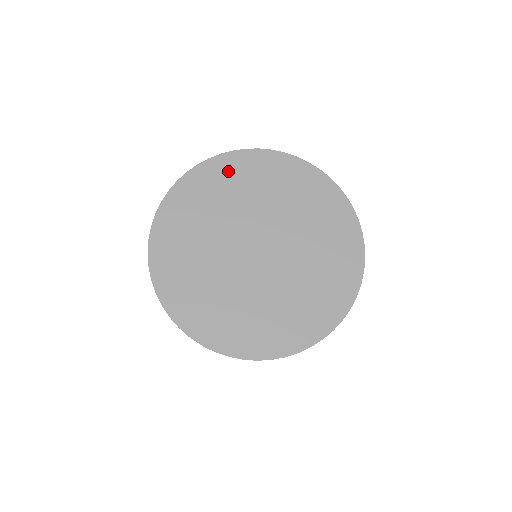
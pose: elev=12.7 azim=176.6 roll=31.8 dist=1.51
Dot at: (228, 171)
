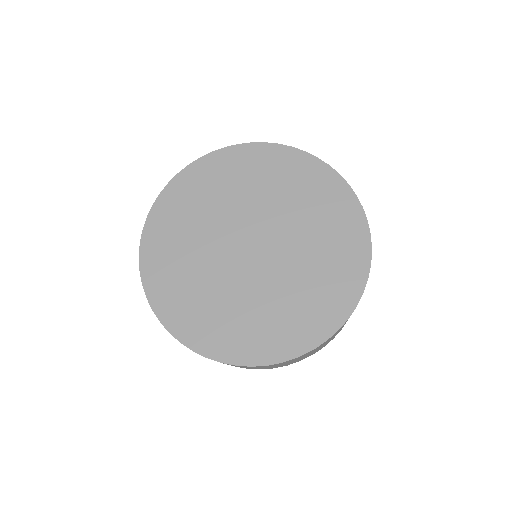
Dot at: (177, 202)
